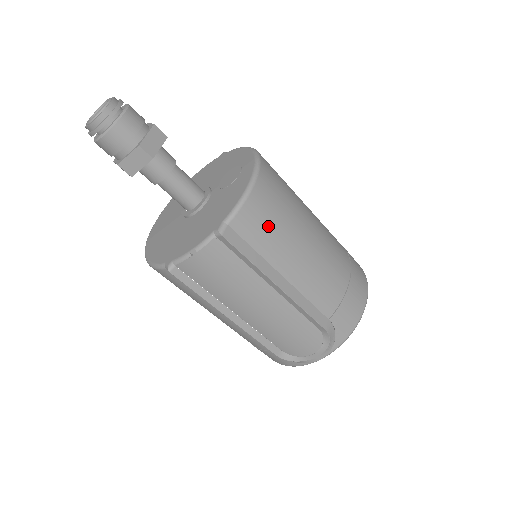
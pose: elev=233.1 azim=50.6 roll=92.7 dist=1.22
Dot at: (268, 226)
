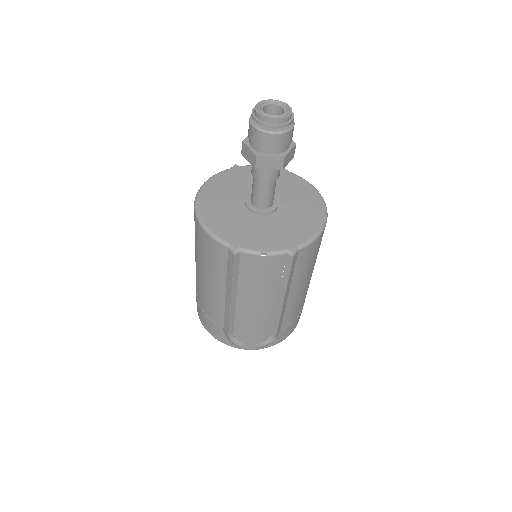
Dot at: (309, 261)
